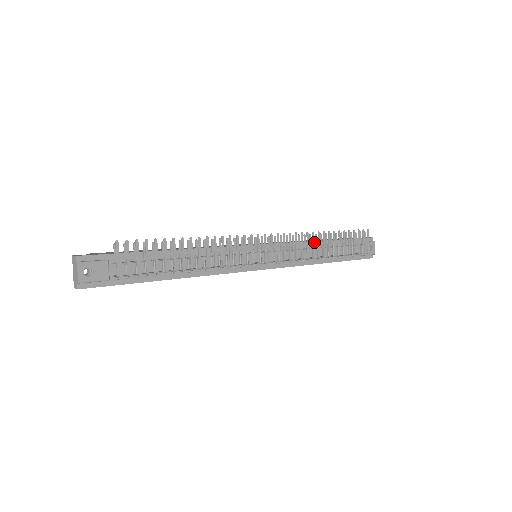
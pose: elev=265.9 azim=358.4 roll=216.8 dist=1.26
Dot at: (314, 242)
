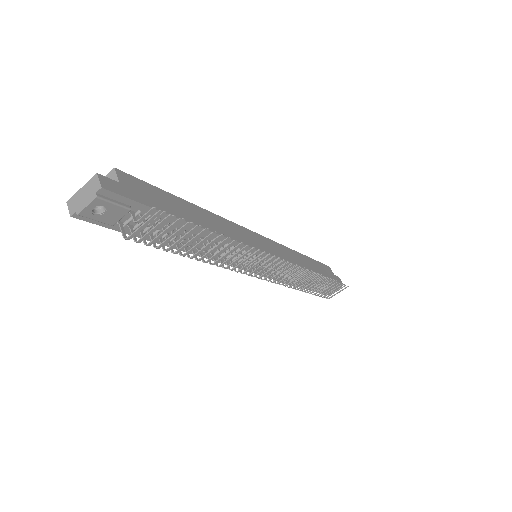
Dot at: occluded
